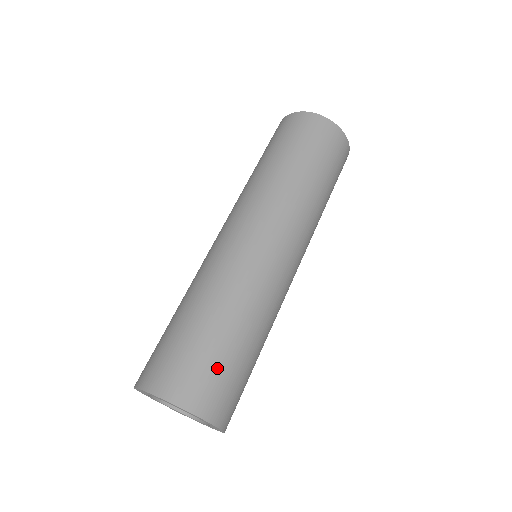
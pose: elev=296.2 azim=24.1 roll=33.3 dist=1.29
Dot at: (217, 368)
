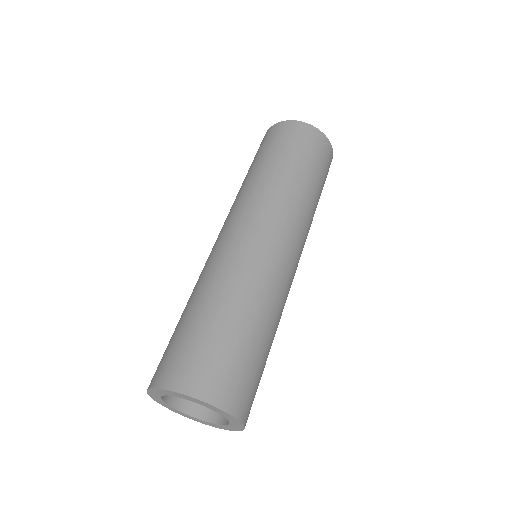
Dot at: (259, 380)
